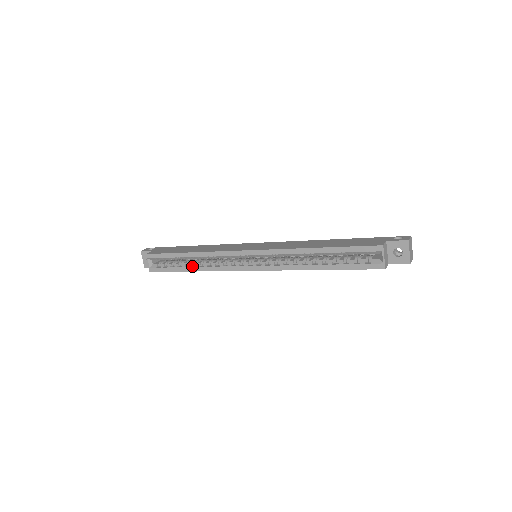
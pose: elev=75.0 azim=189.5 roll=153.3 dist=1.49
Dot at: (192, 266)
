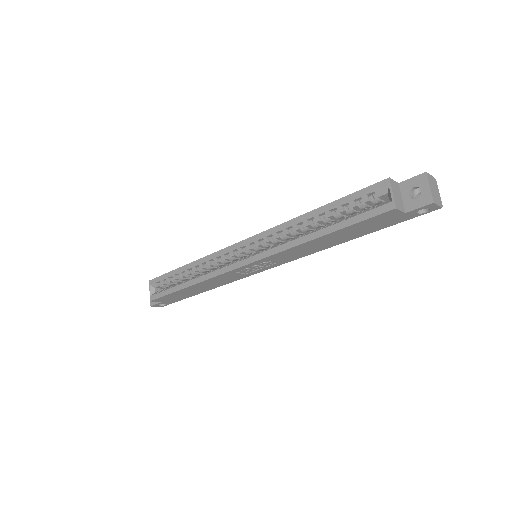
Dot at: (189, 281)
